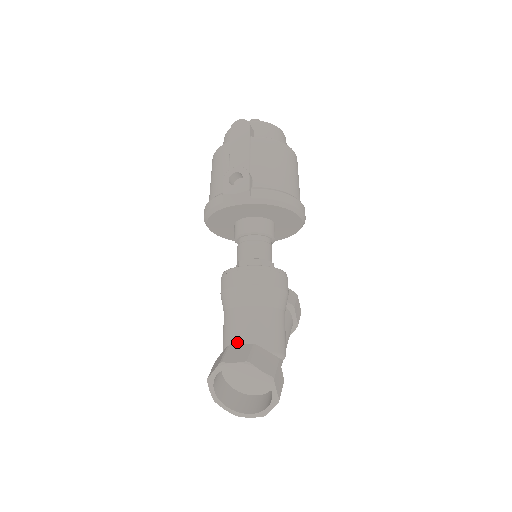
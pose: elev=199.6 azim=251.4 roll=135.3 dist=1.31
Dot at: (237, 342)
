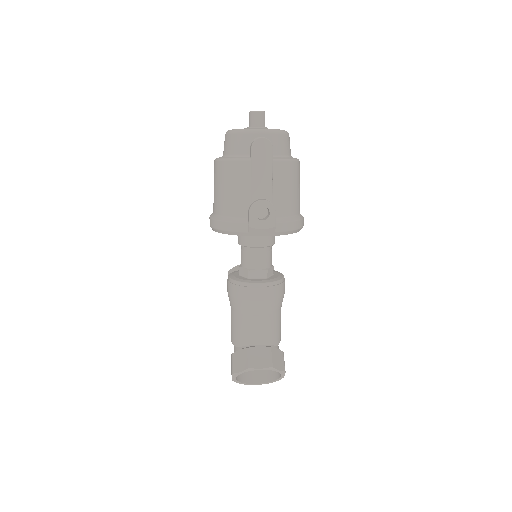
Dot at: (253, 342)
